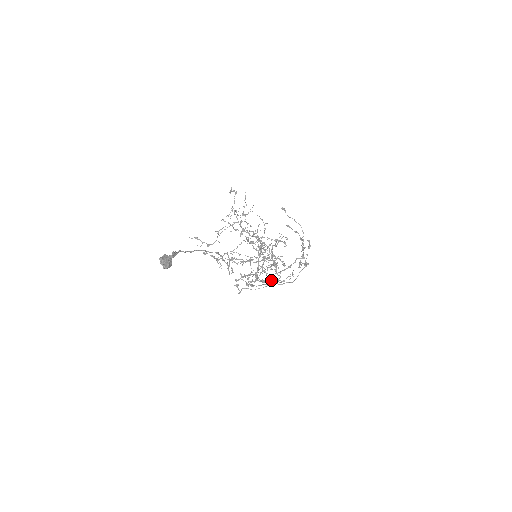
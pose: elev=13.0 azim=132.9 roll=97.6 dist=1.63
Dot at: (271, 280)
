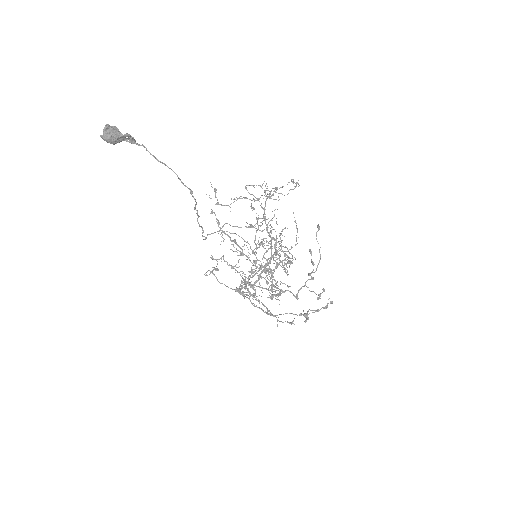
Dot at: occluded
